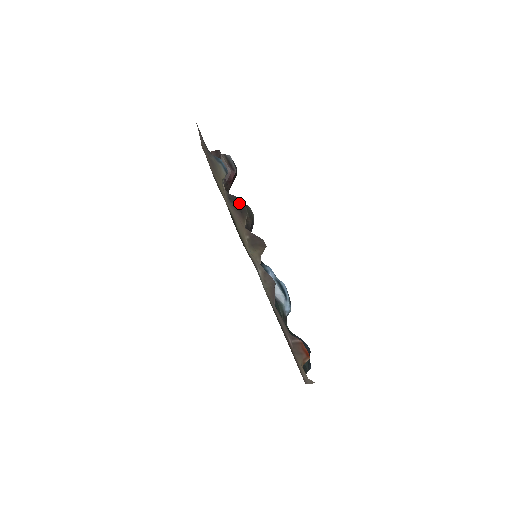
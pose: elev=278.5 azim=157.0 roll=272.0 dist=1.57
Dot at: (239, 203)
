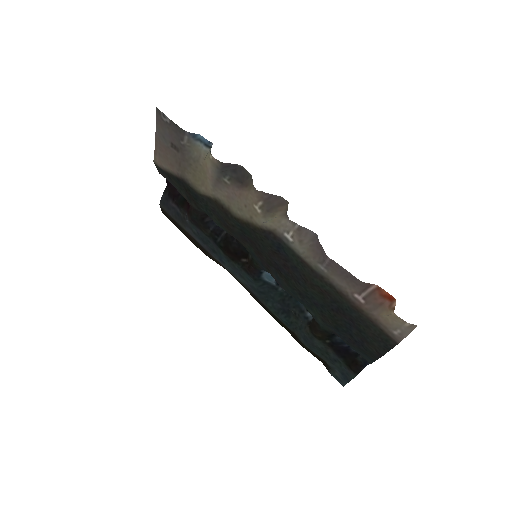
Dot at: (236, 172)
